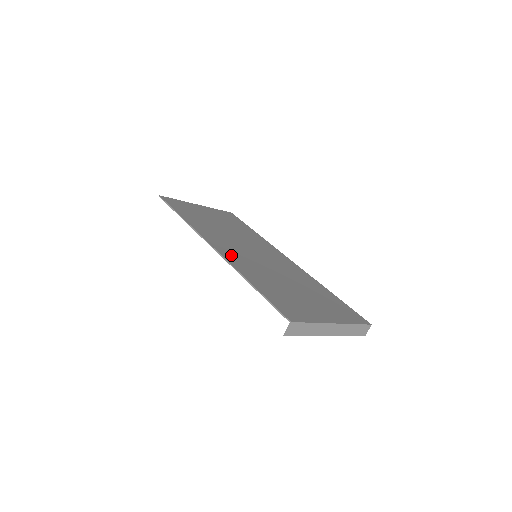
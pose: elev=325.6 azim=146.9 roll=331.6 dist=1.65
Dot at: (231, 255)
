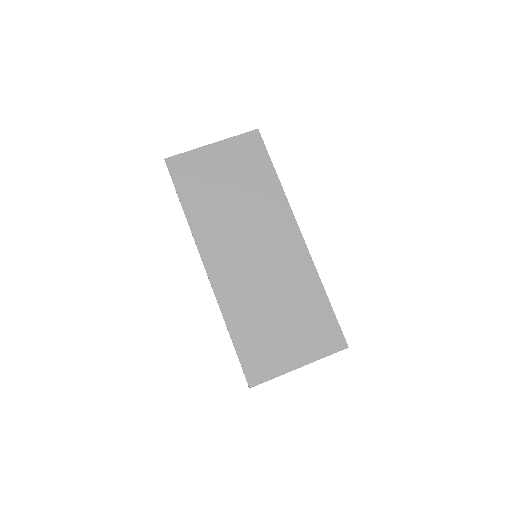
Dot at: (223, 279)
